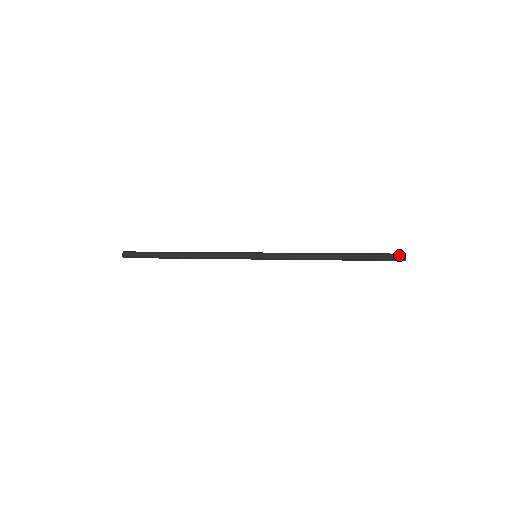
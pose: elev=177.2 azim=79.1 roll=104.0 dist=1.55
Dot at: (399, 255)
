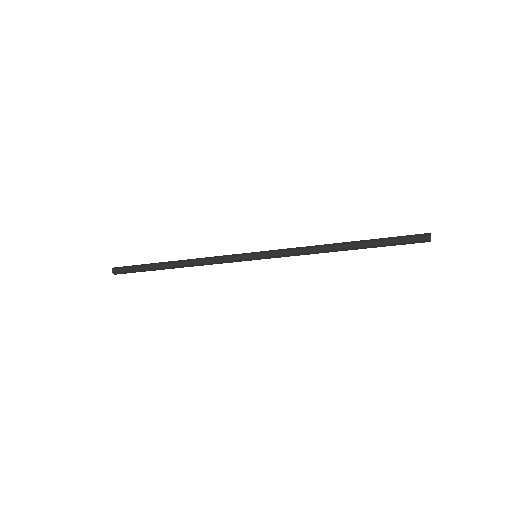
Dot at: (422, 235)
